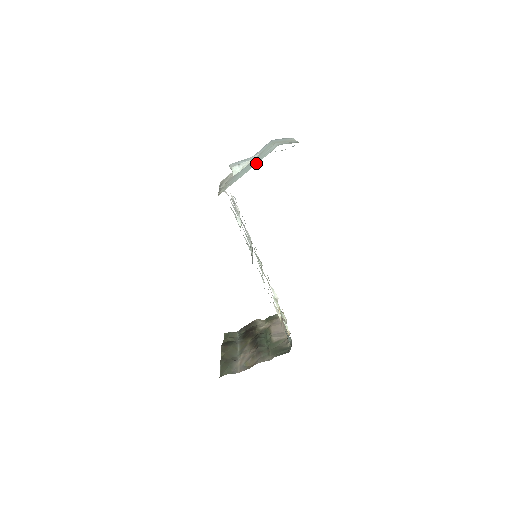
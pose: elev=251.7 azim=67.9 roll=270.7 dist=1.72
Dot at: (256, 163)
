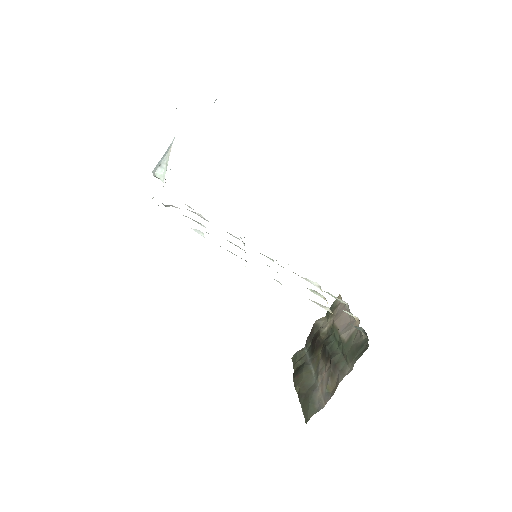
Dot at: occluded
